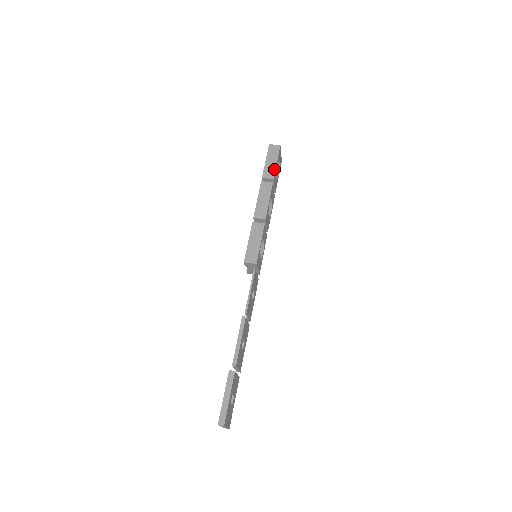
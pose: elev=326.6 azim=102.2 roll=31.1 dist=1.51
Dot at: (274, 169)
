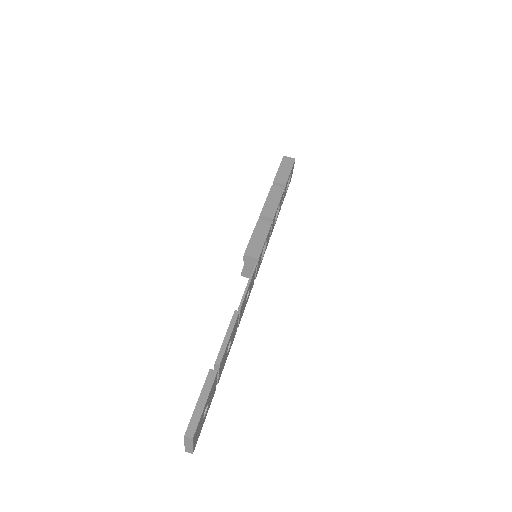
Dot at: (287, 177)
